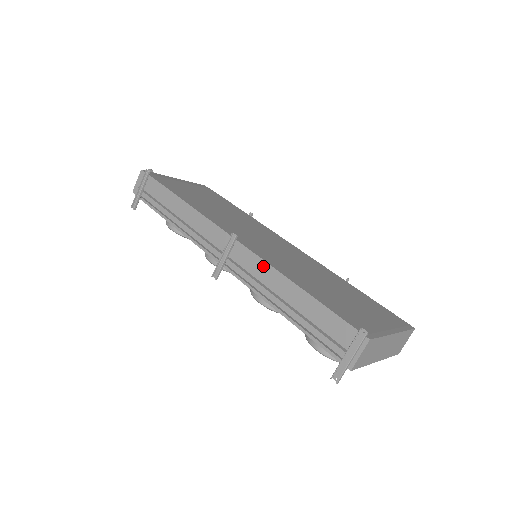
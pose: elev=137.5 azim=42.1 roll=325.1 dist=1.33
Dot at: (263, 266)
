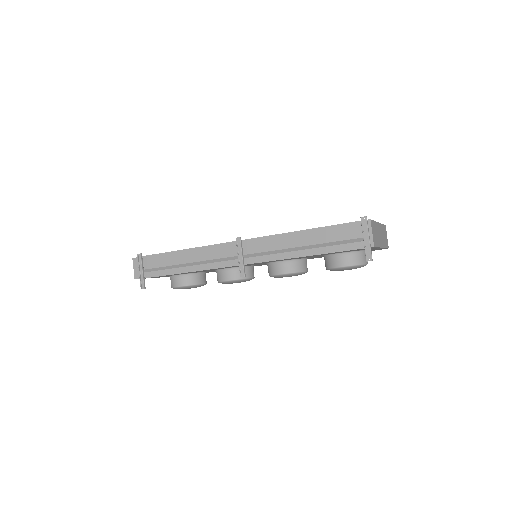
Dot at: (272, 239)
